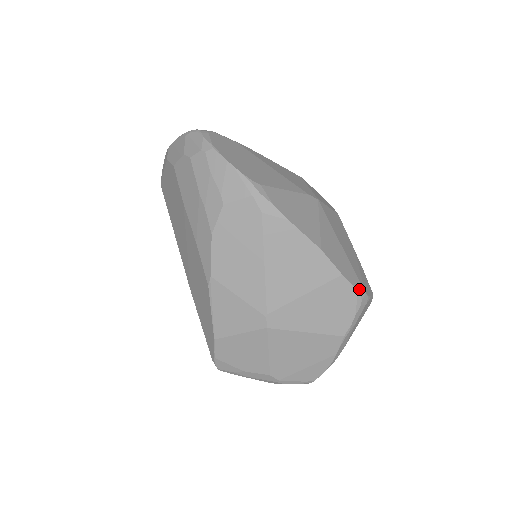
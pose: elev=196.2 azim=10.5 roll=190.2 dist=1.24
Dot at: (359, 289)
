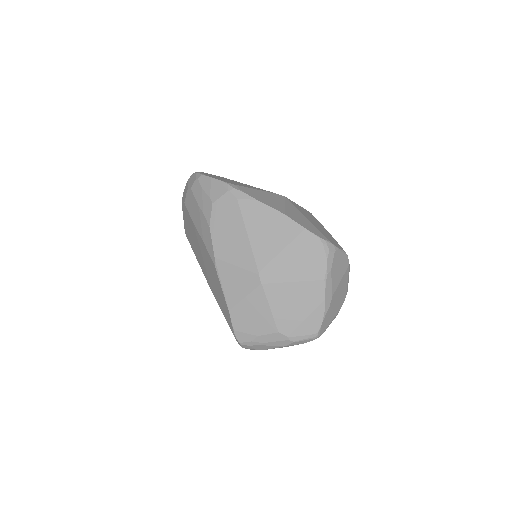
Dot at: (323, 239)
